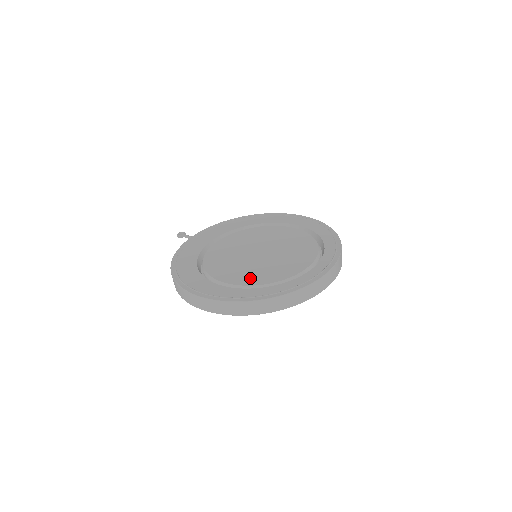
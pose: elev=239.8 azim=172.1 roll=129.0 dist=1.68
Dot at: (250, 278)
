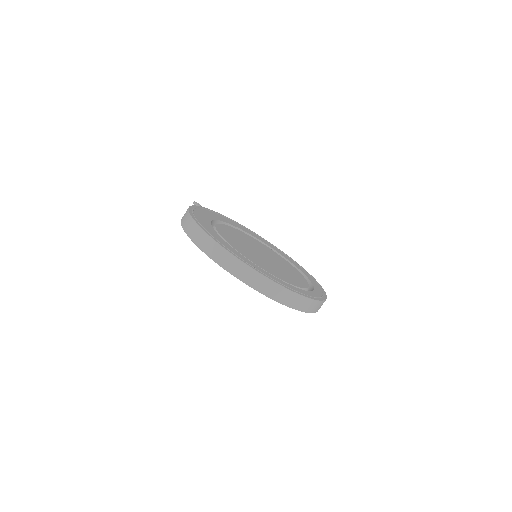
Dot at: (253, 259)
